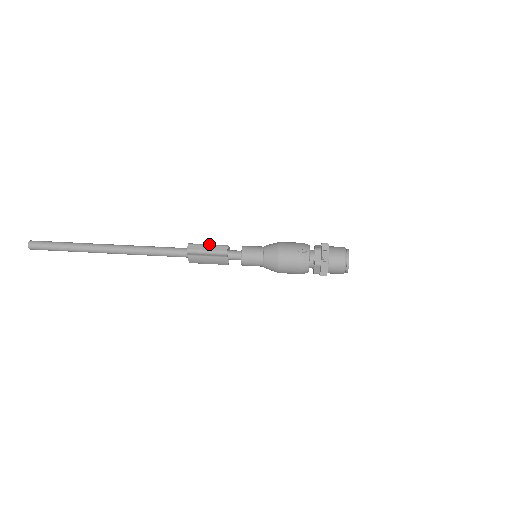
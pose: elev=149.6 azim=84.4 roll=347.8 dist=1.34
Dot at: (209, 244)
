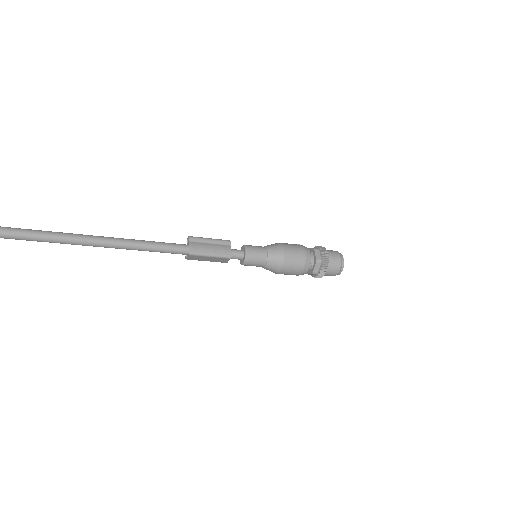
Dot at: occluded
